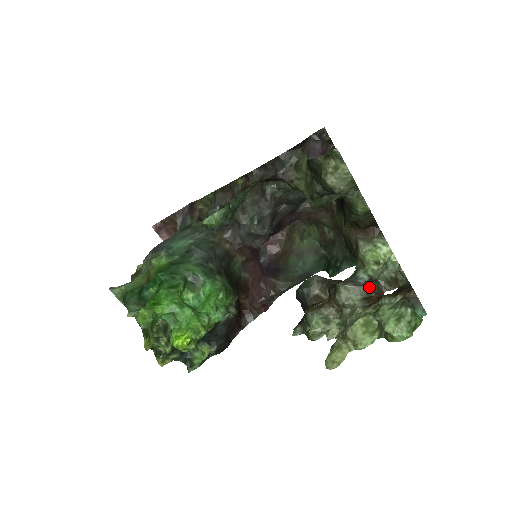
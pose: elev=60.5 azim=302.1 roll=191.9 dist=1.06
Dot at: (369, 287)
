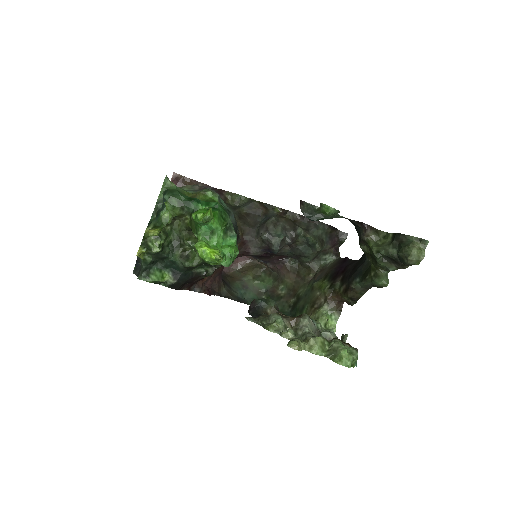
Dot at: (318, 332)
